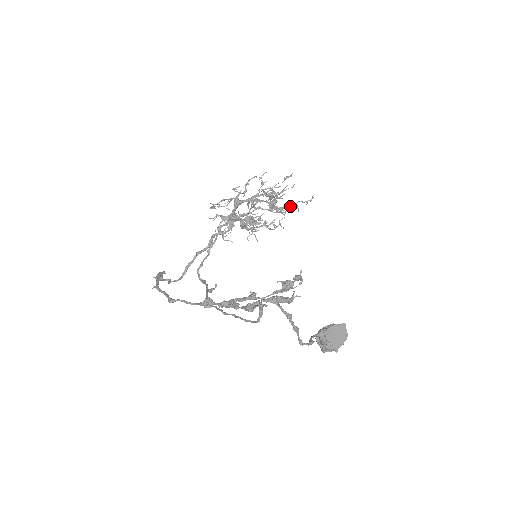
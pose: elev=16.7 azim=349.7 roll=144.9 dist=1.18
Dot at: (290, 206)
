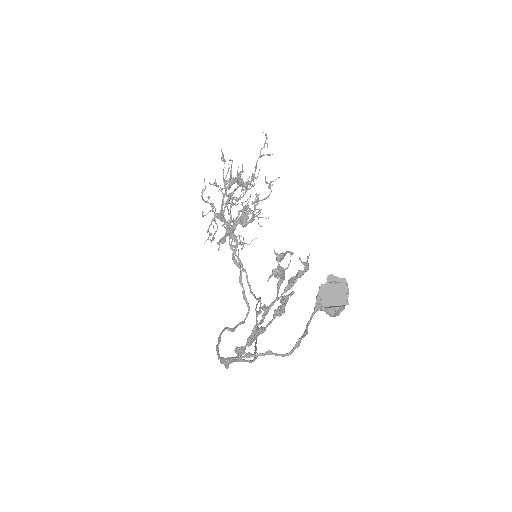
Dot at: (256, 167)
